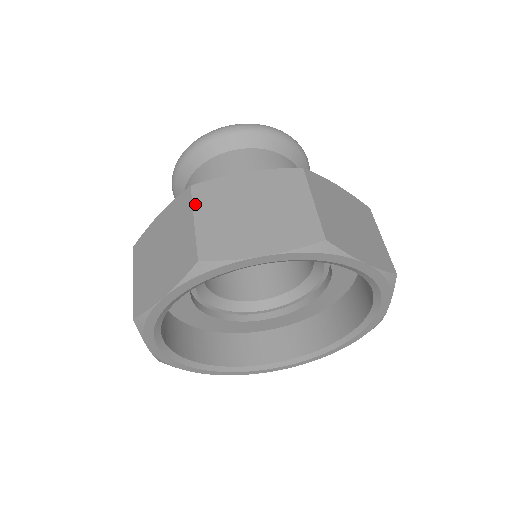
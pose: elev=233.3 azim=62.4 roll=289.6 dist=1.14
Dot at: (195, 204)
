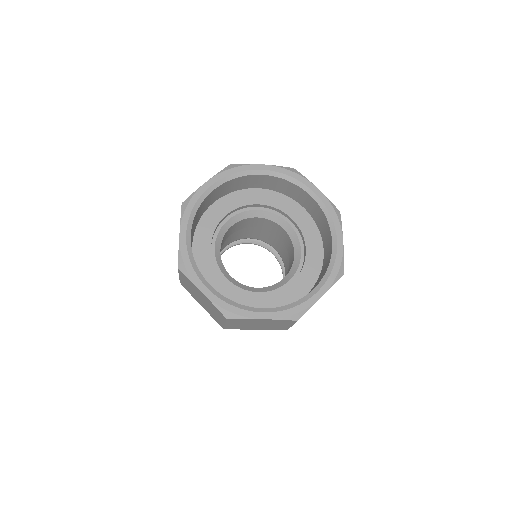
Dot at: occluded
